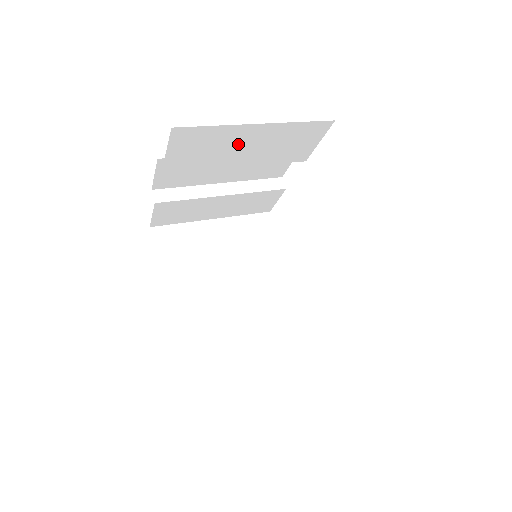
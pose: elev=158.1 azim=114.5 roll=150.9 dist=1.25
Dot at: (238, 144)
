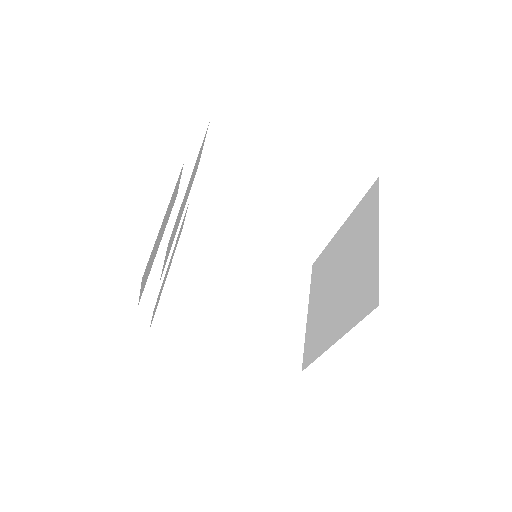
Dot at: occluded
